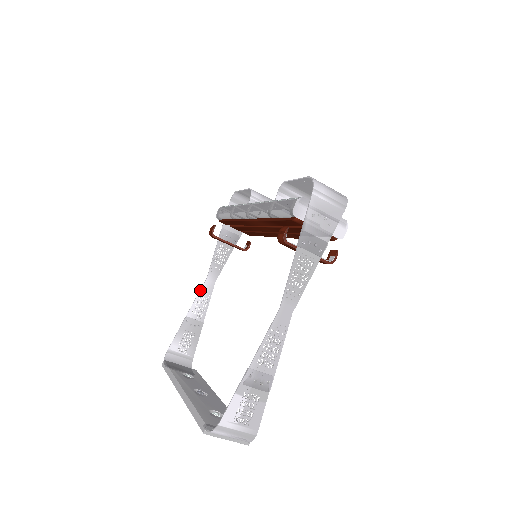
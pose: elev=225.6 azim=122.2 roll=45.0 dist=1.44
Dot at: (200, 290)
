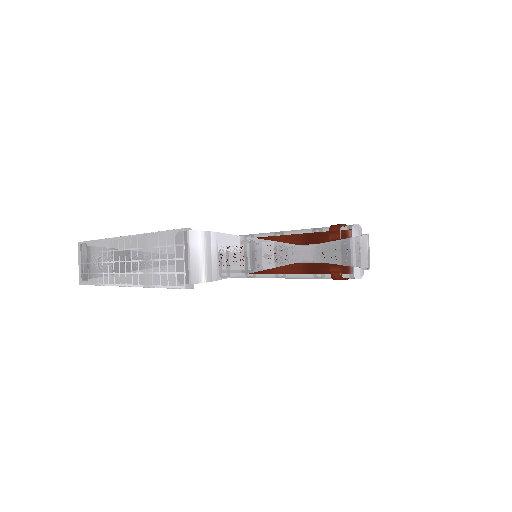
Dot at: occluded
